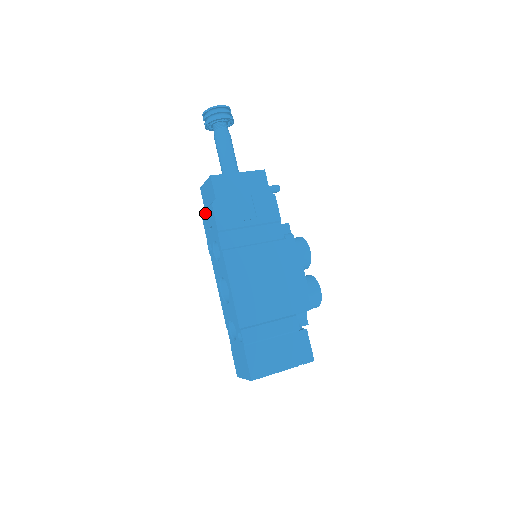
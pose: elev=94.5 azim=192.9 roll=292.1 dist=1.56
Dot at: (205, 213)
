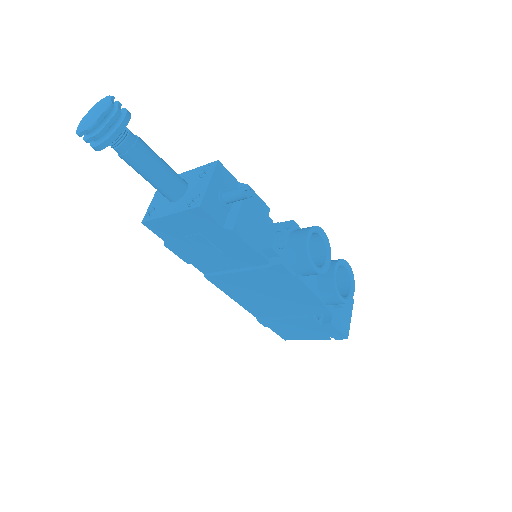
Dot at: occluded
